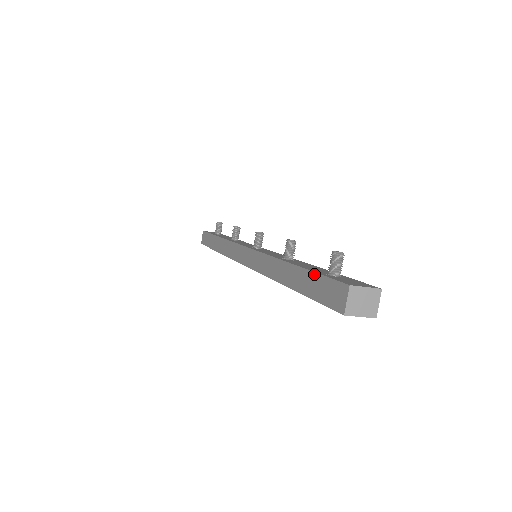
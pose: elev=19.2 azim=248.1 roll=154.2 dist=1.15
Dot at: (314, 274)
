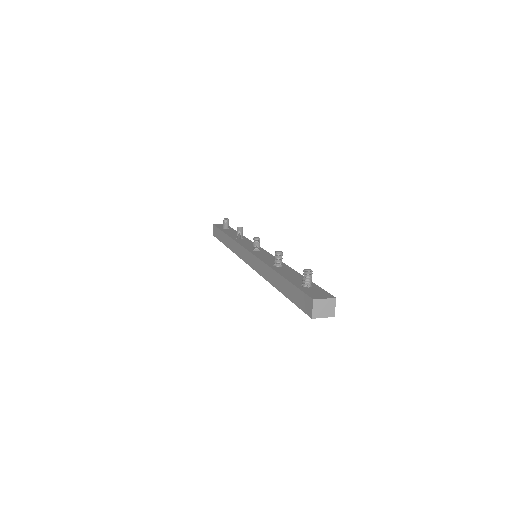
Dot at: (293, 286)
